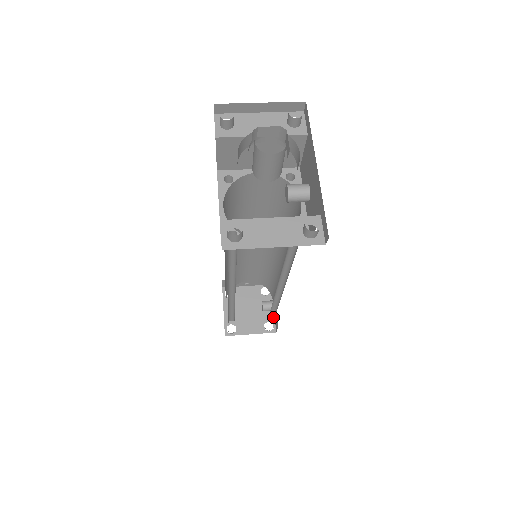
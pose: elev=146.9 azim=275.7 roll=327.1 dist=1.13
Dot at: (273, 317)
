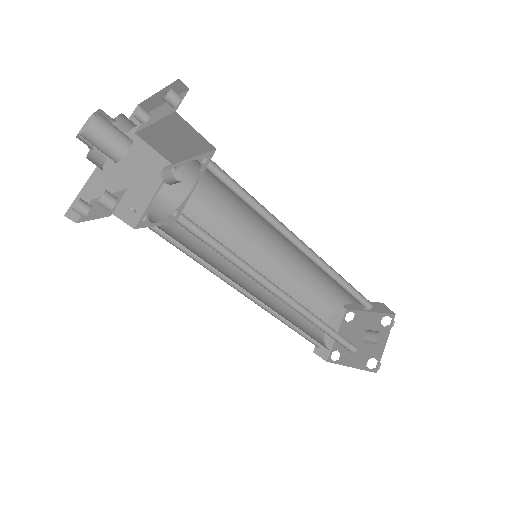
Dot at: (357, 348)
